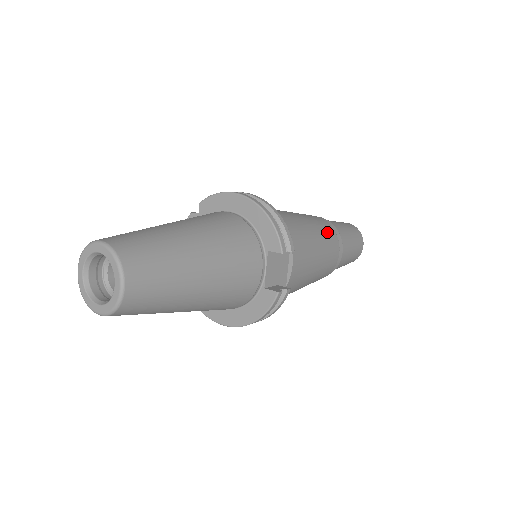
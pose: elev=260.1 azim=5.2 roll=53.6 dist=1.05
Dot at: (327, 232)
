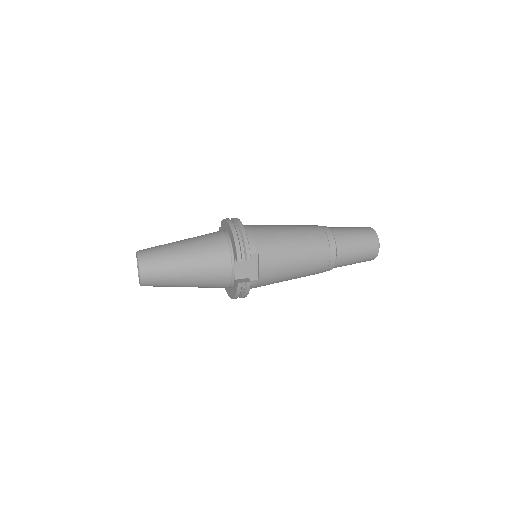
Dot at: (315, 242)
